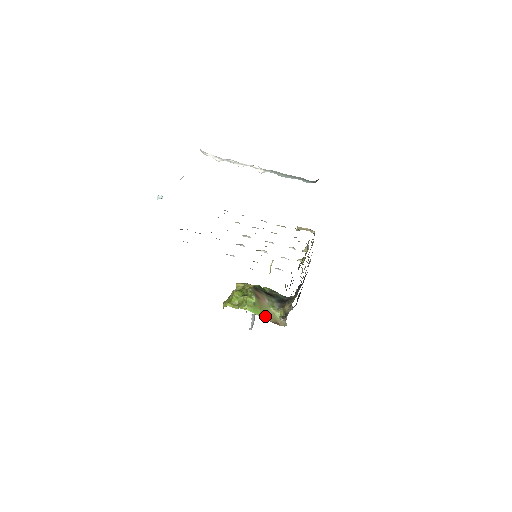
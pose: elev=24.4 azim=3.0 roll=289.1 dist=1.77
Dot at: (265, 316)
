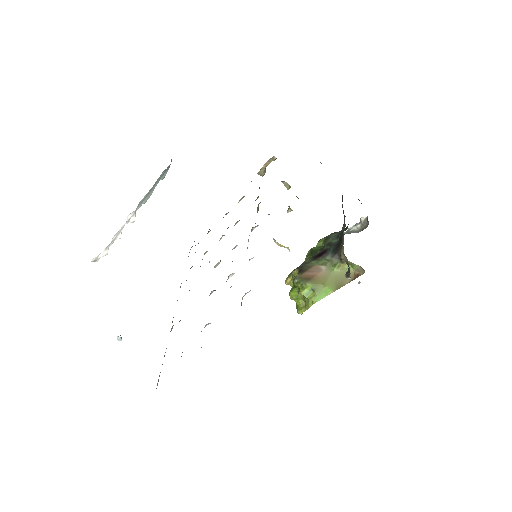
Dot at: (337, 285)
